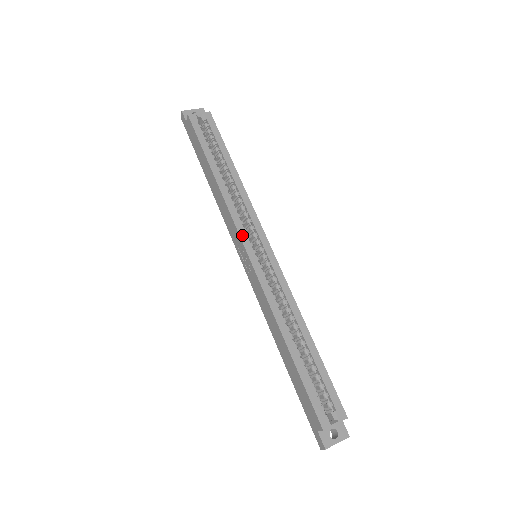
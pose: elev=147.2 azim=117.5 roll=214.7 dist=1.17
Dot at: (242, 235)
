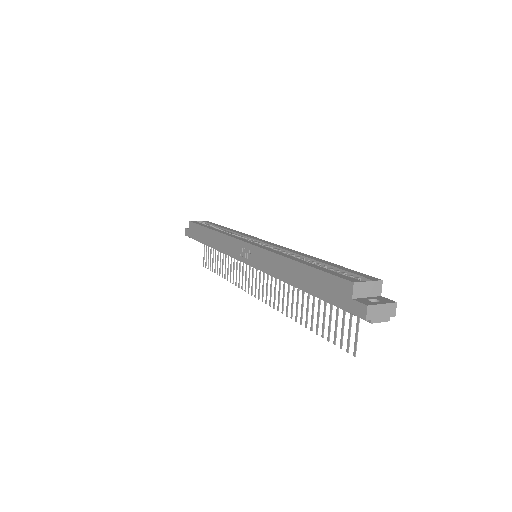
Dot at: (239, 238)
